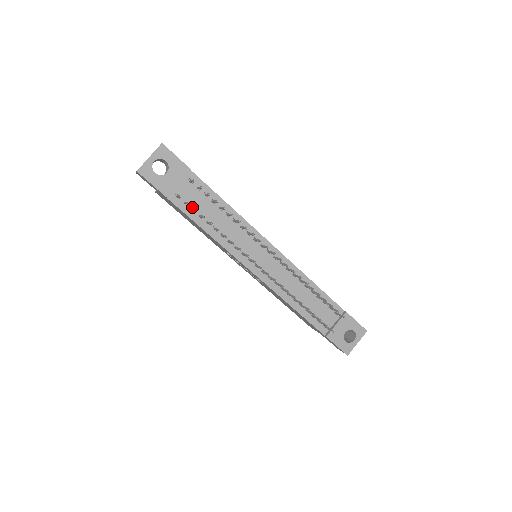
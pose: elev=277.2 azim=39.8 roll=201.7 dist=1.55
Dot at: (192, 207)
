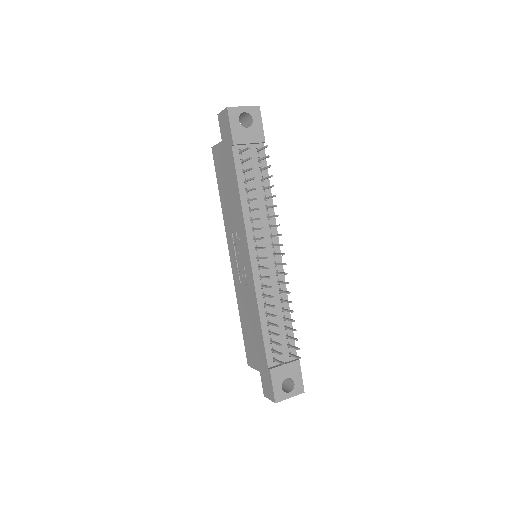
Dot at: (244, 169)
